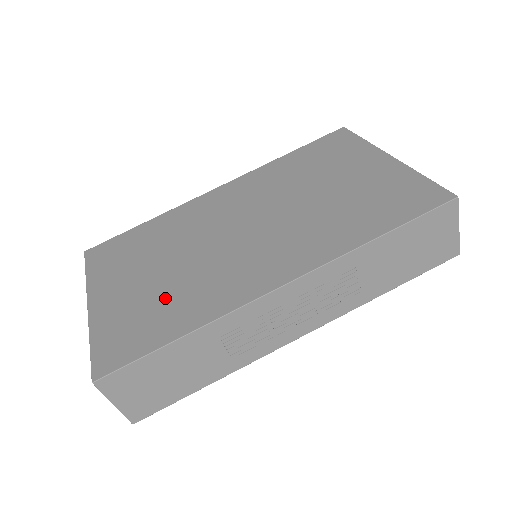
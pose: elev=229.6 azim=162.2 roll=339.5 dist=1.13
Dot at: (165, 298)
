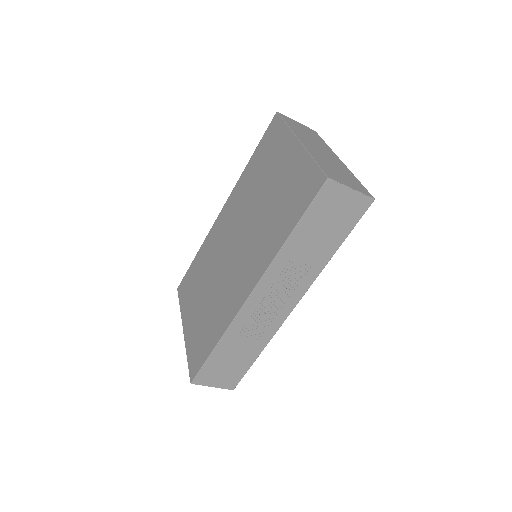
Dot at: (208, 318)
